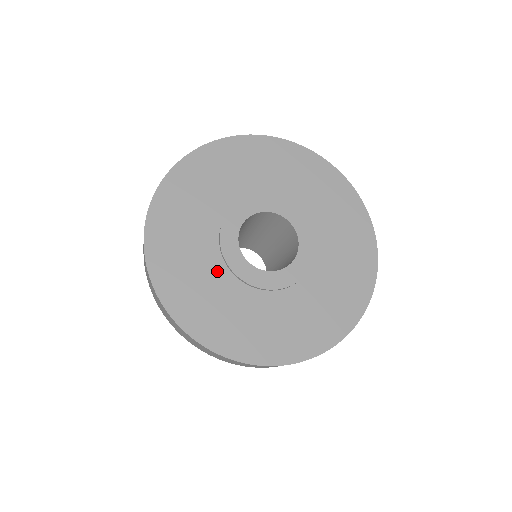
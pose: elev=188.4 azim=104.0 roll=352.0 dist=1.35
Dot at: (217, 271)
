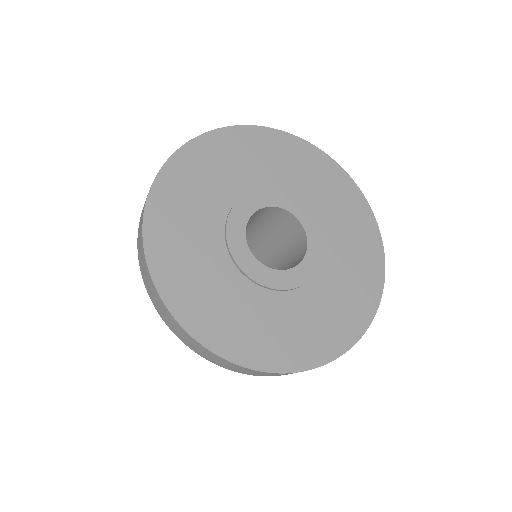
Dot at: (254, 296)
